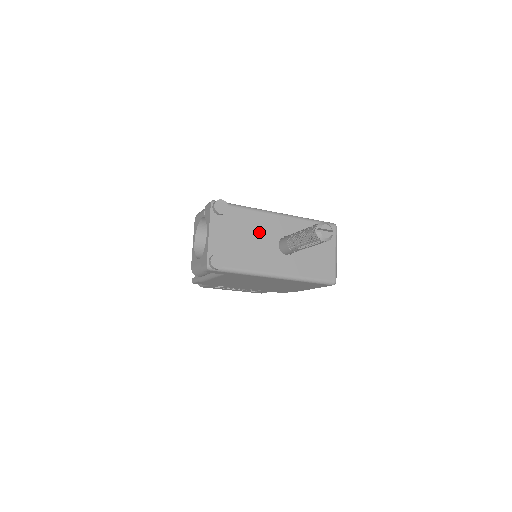
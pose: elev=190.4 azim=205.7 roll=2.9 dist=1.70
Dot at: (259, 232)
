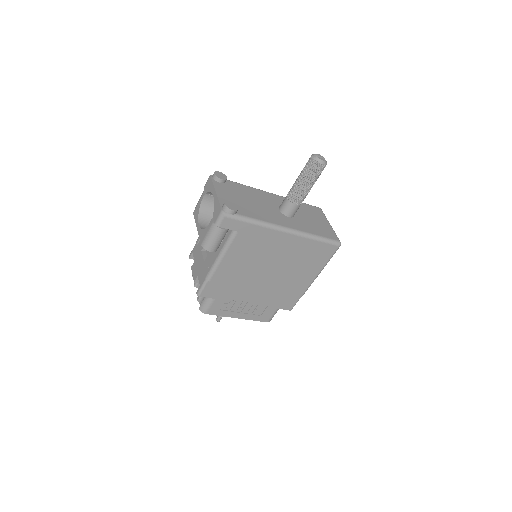
Dot at: (259, 199)
